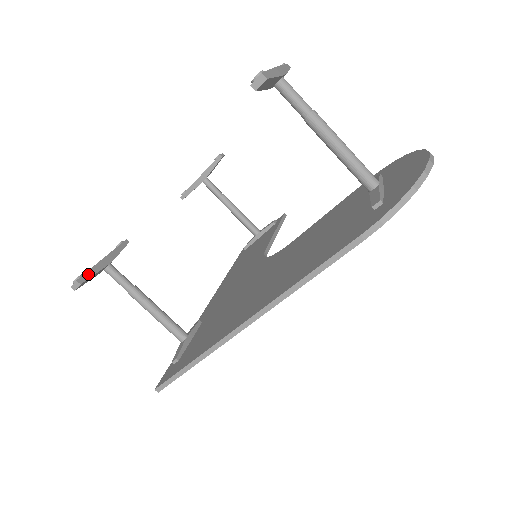
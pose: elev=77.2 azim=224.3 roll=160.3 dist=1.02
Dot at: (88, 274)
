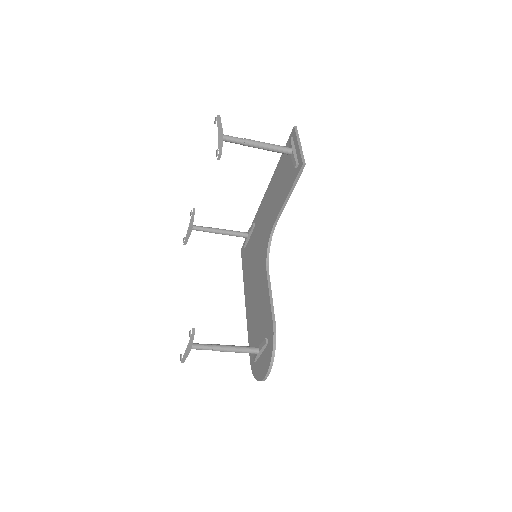
Dot at: (186, 240)
